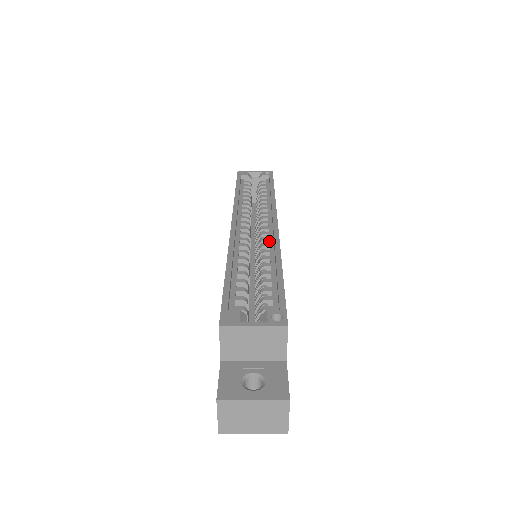
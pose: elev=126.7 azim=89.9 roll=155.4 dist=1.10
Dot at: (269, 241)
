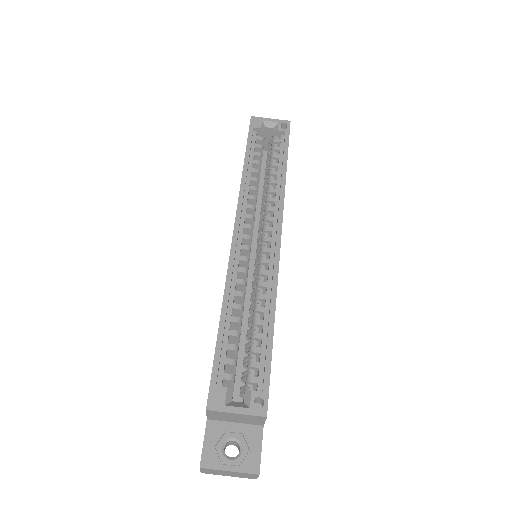
Dot at: (268, 266)
